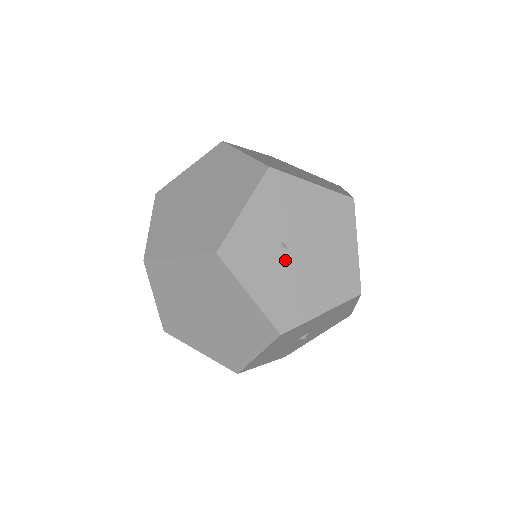
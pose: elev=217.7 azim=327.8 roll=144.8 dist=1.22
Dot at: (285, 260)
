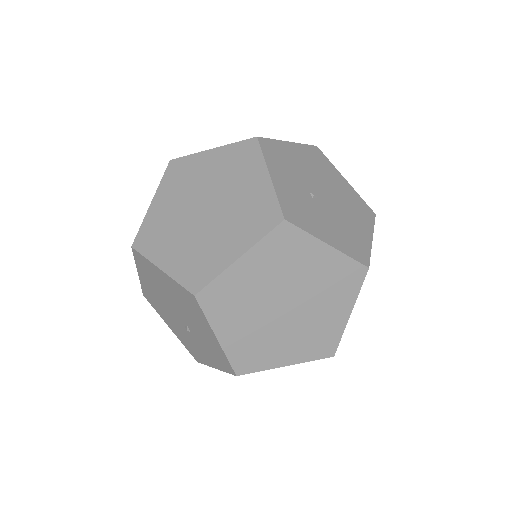
Dot at: (323, 207)
